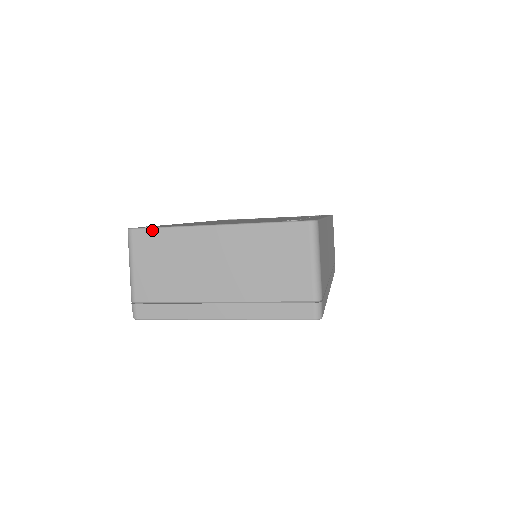
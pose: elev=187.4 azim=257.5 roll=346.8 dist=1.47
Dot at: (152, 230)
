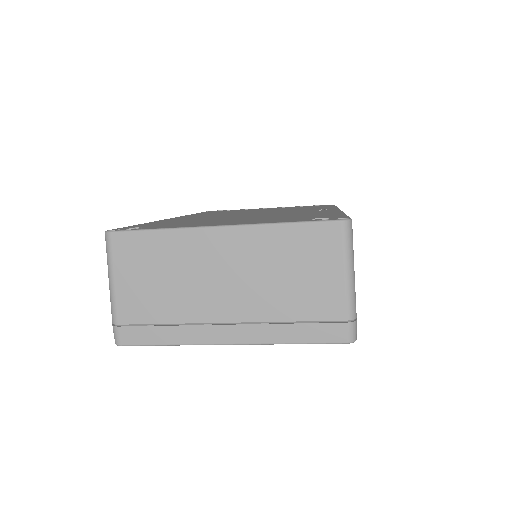
Dot at: (137, 233)
